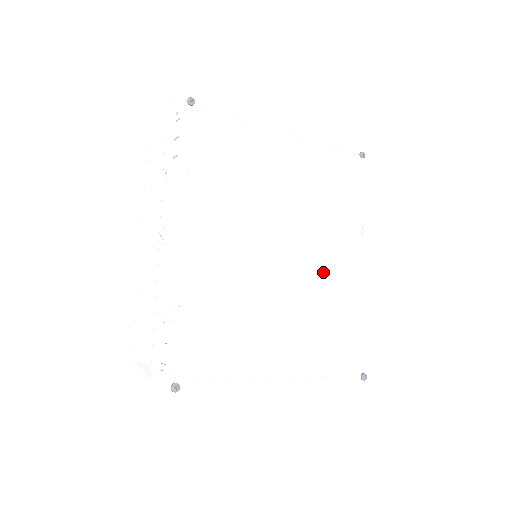
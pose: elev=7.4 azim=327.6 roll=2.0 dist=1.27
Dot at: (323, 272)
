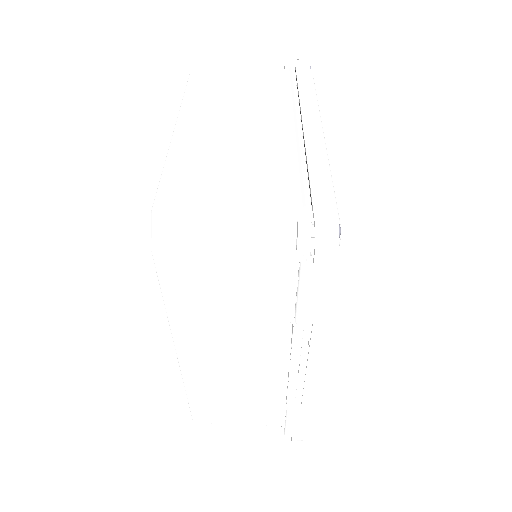
Dot at: occluded
